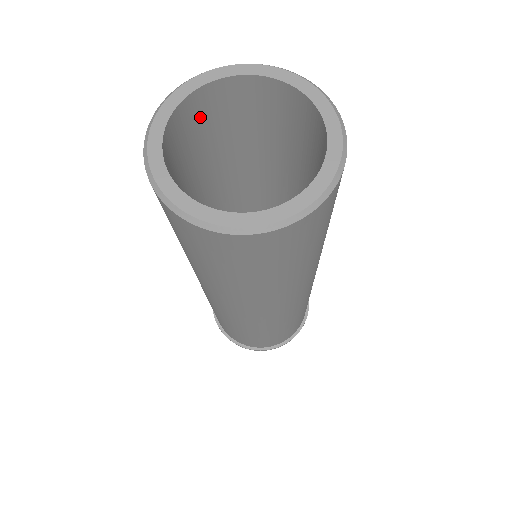
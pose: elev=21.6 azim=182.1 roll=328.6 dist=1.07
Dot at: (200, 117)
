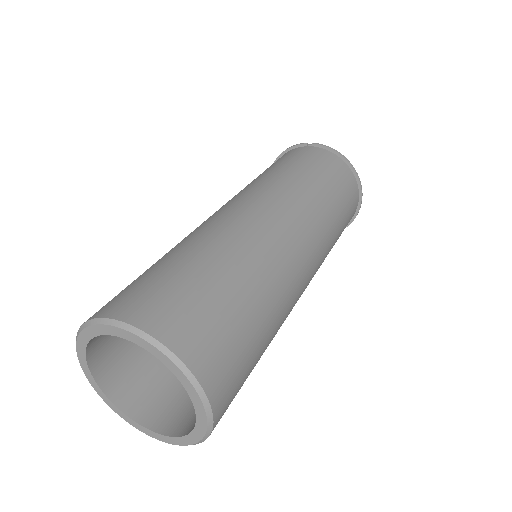
Dot at: (109, 336)
